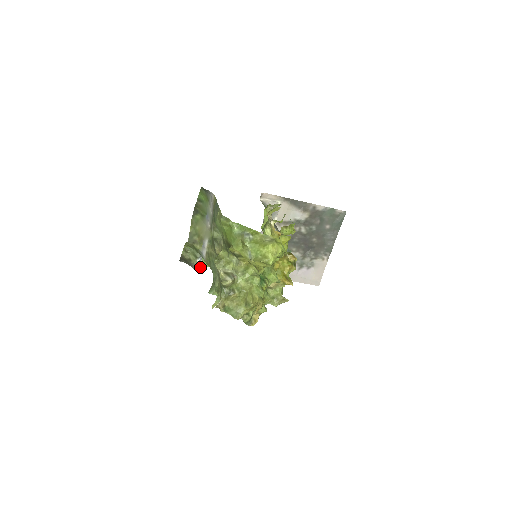
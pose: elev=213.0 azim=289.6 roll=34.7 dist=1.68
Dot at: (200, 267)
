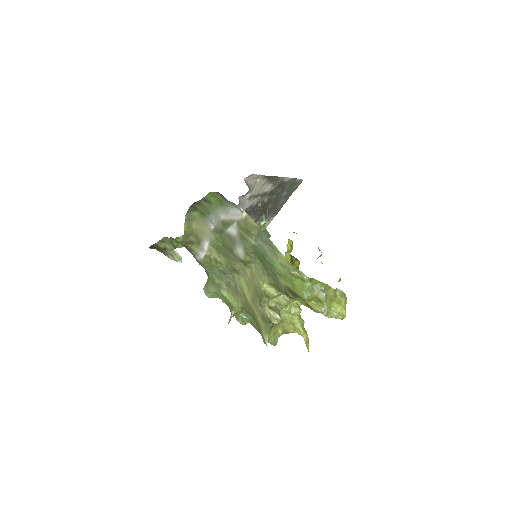
Dot at: (178, 257)
